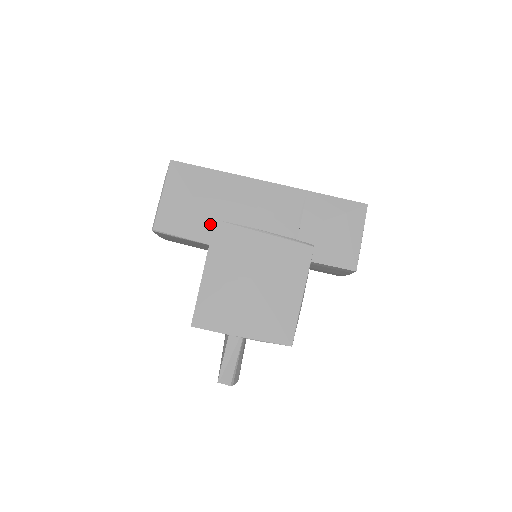
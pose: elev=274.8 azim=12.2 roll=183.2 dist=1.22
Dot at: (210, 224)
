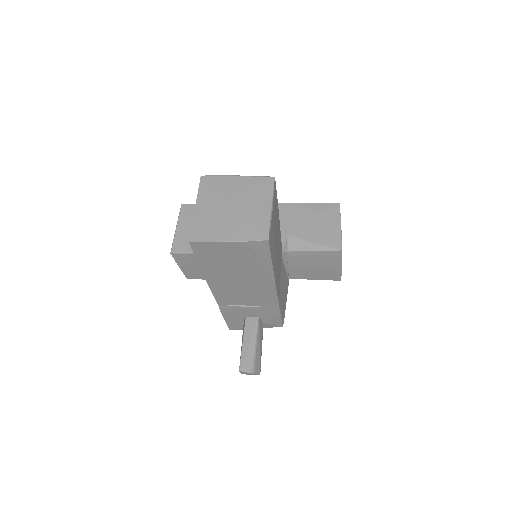
Dot at: occluded
